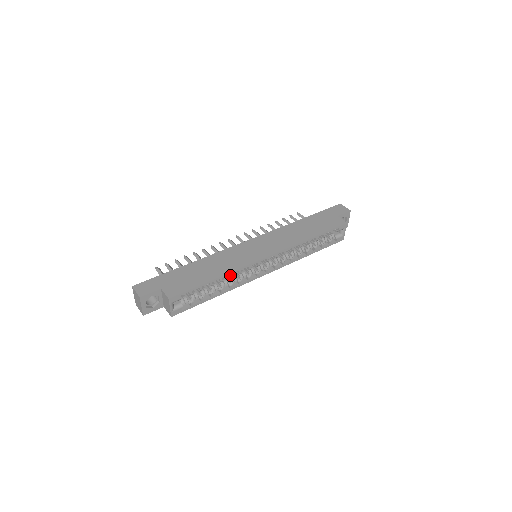
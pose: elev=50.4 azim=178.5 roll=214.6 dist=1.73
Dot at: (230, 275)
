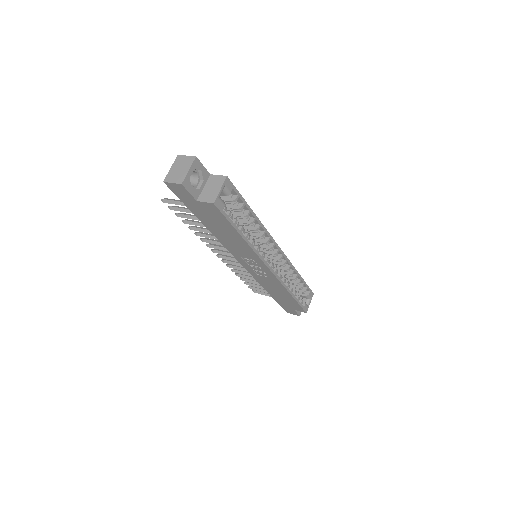
Dot at: (259, 226)
